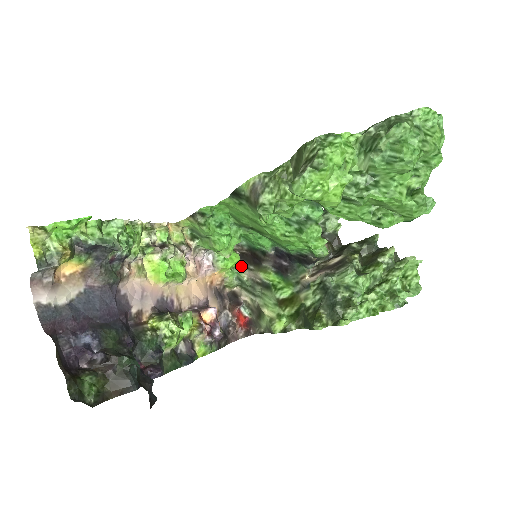
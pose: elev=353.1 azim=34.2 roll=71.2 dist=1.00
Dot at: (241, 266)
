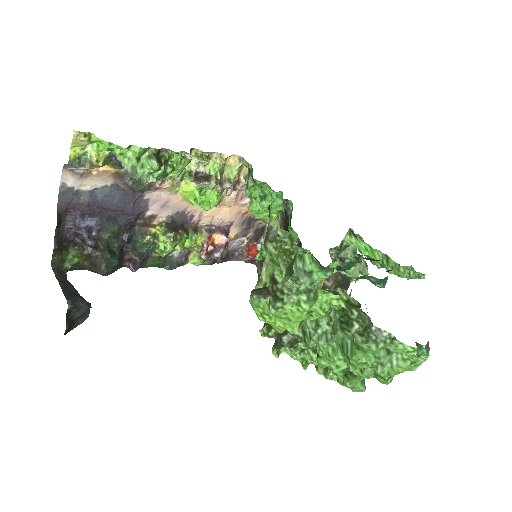
Dot at: (280, 218)
